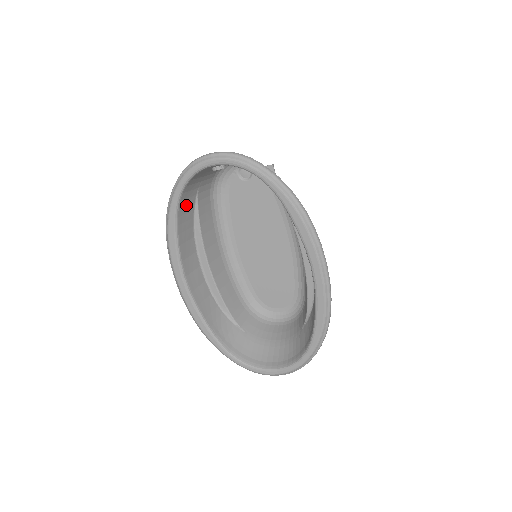
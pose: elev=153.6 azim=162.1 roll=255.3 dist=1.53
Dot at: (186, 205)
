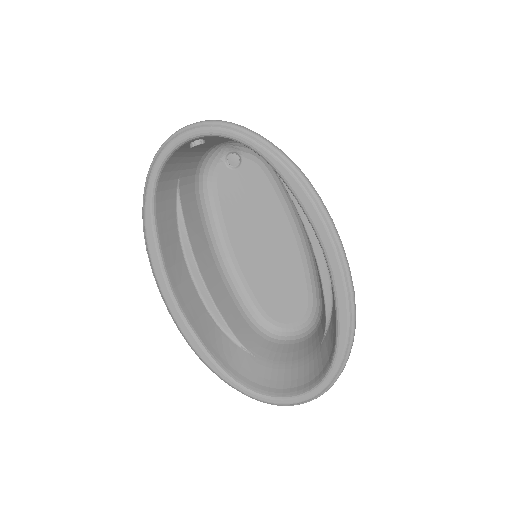
Dot at: (165, 199)
